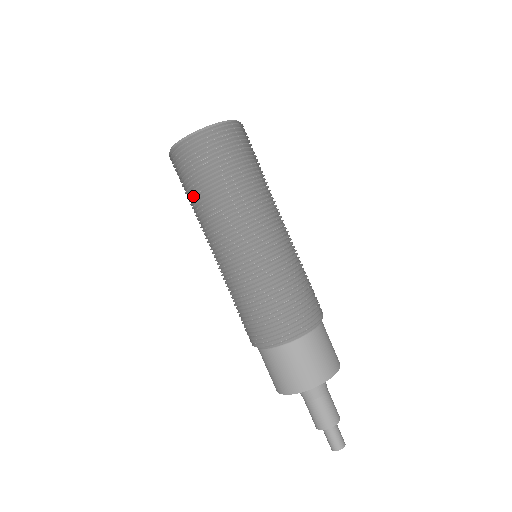
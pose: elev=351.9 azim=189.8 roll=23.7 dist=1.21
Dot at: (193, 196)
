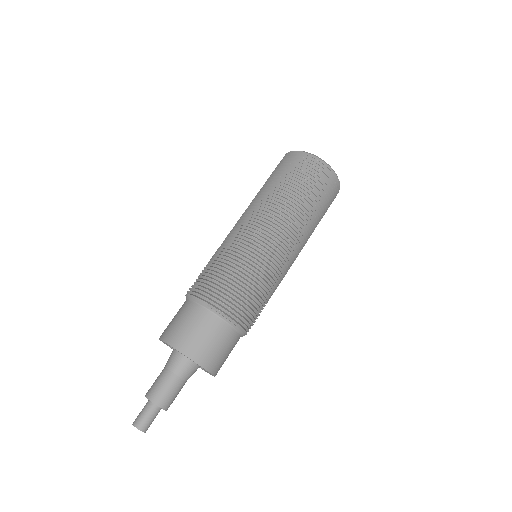
Dot at: (283, 183)
